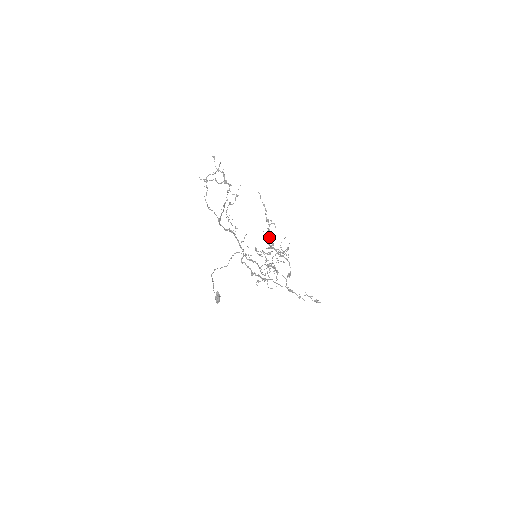
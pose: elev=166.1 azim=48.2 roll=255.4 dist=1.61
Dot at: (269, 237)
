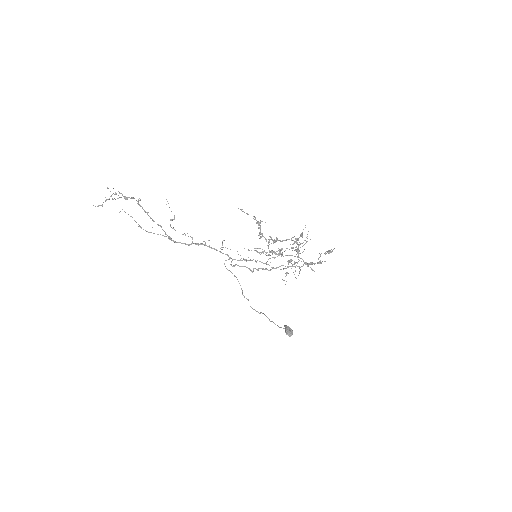
Dot at: (261, 233)
